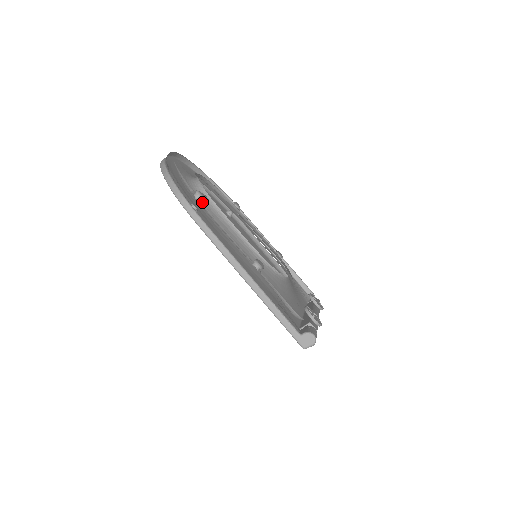
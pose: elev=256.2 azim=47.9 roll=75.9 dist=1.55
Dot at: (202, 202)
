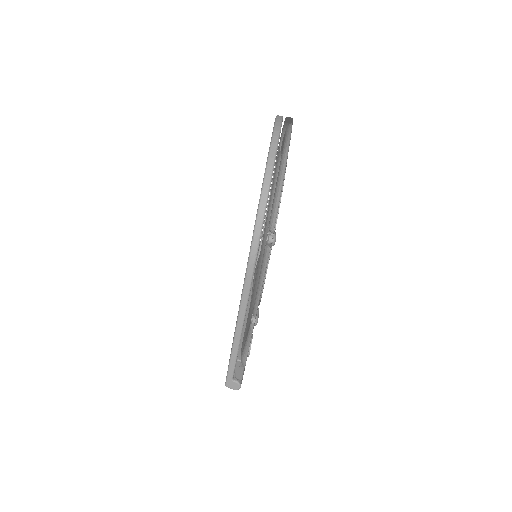
Dot at: occluded
